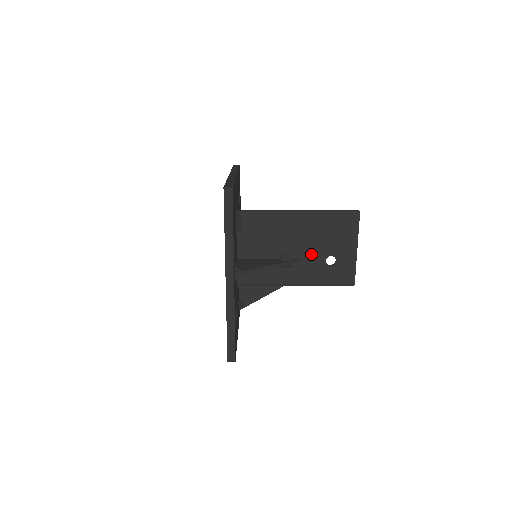
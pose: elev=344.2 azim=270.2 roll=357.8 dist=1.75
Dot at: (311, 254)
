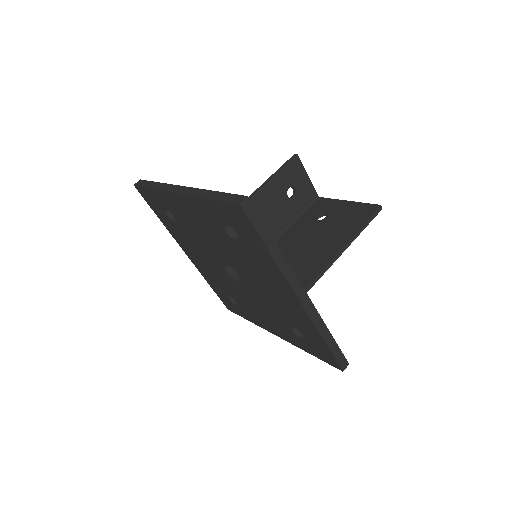
Dot at: occluded
